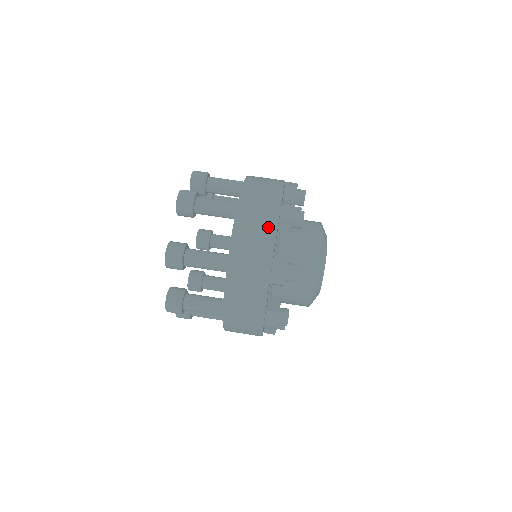
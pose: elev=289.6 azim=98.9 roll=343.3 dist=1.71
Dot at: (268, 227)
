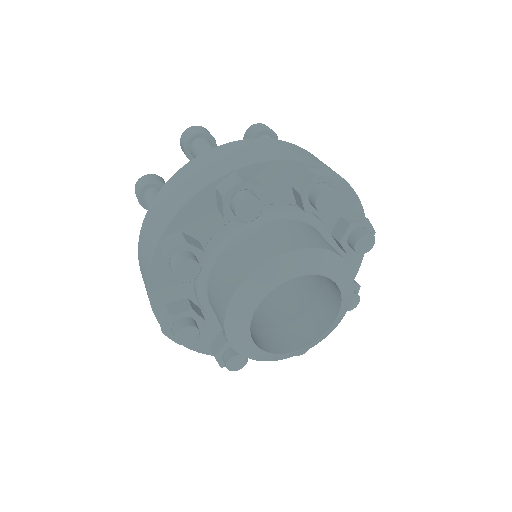
Dot at: (190, 189)
